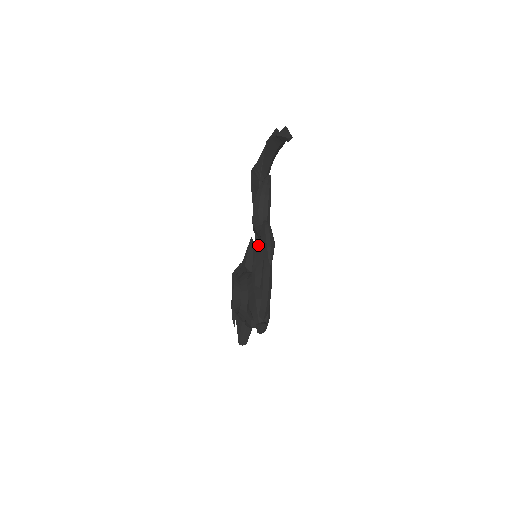
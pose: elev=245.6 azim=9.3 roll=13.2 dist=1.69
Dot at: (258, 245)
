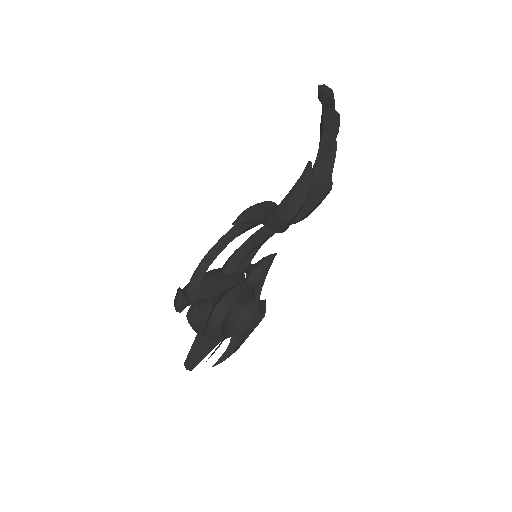
Dot at: occluded
